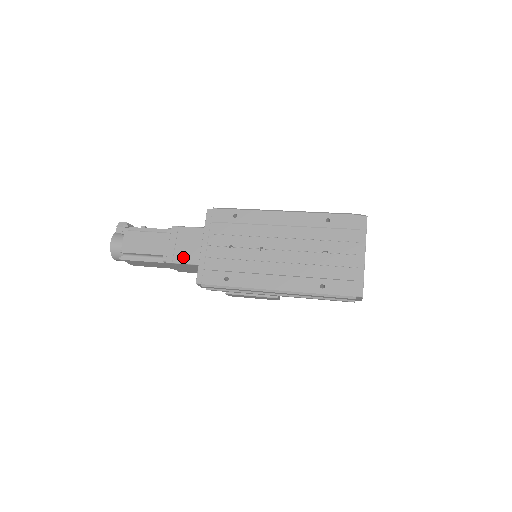
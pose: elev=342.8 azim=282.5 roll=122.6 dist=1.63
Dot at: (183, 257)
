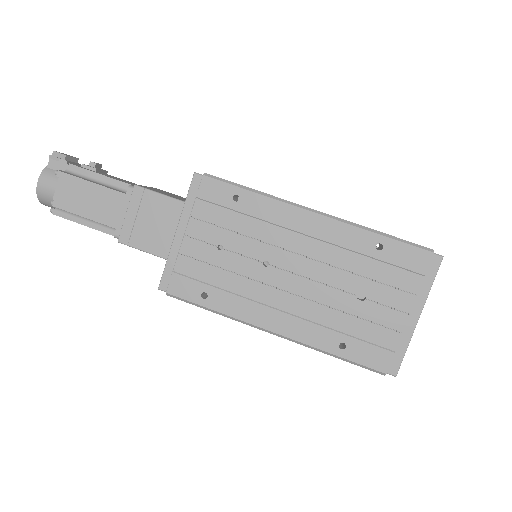
Dot at: (145, 241)
